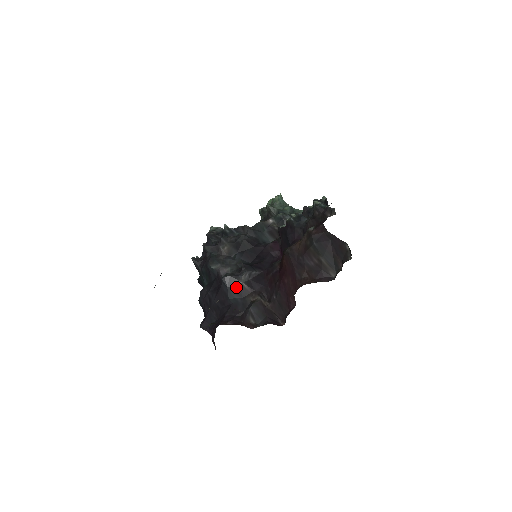
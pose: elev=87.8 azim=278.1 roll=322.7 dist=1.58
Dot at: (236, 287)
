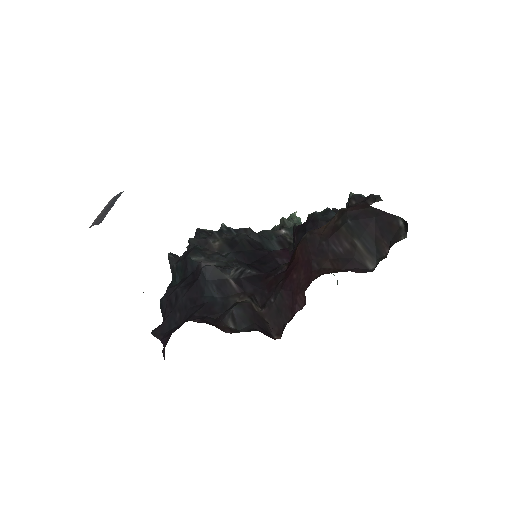
Dot at: (219, 282)
